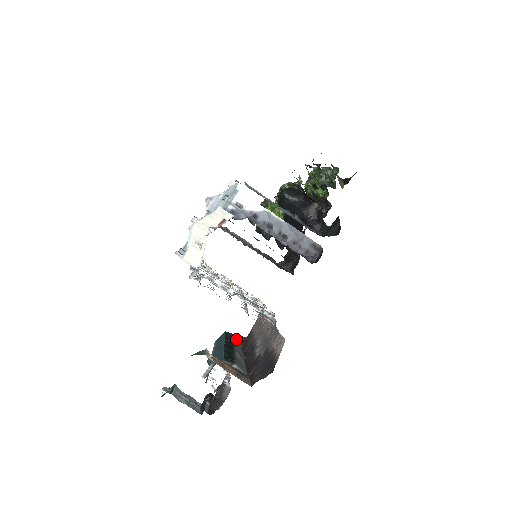
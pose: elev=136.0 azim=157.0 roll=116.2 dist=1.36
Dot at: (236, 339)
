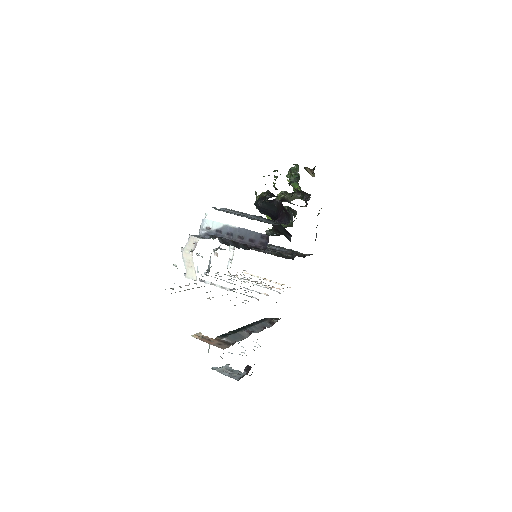
Dot at: (268, 322)
